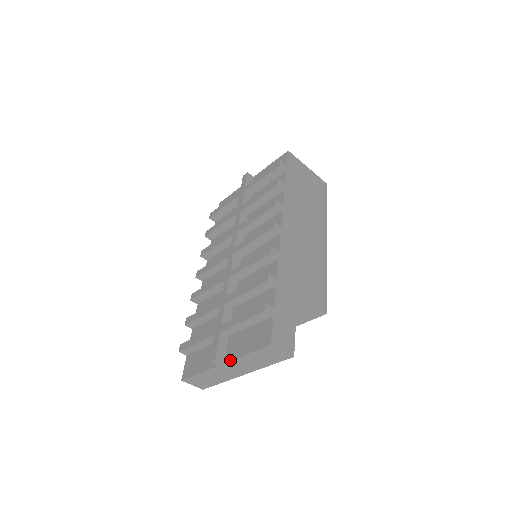
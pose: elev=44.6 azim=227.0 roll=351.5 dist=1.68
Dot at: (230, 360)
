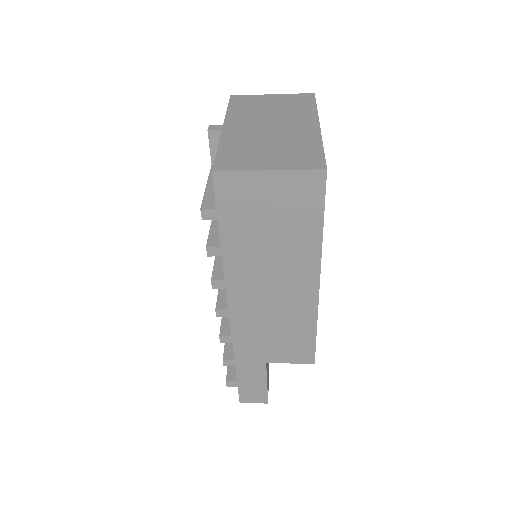
Dot at: occluded
